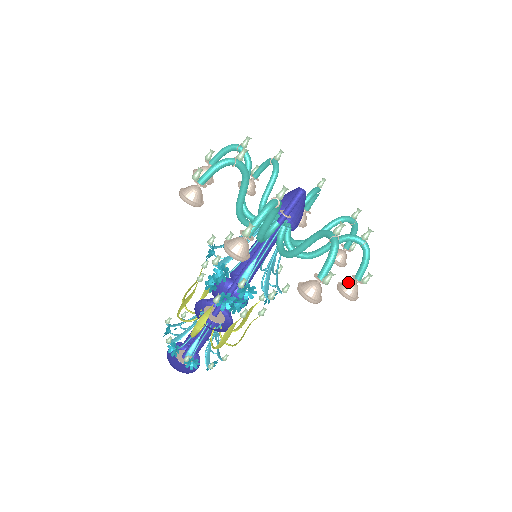
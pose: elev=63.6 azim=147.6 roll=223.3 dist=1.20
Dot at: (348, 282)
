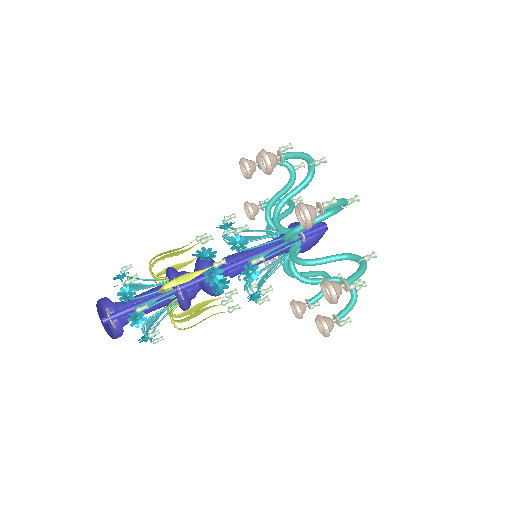
Dot at: (329, 317)
